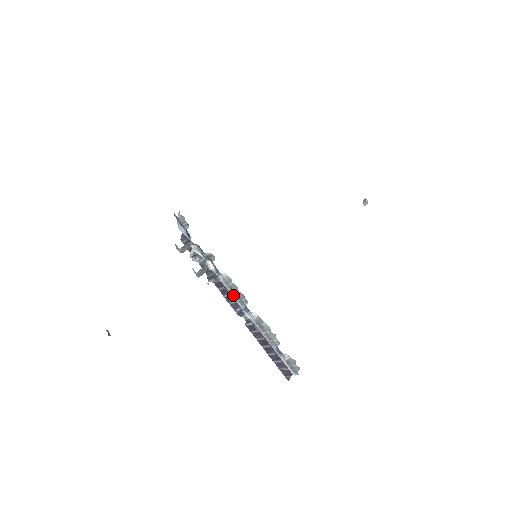
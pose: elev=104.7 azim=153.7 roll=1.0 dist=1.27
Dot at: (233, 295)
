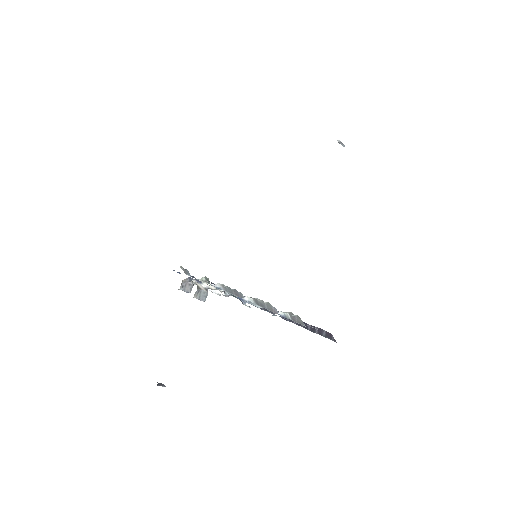
Dot at: occluded
